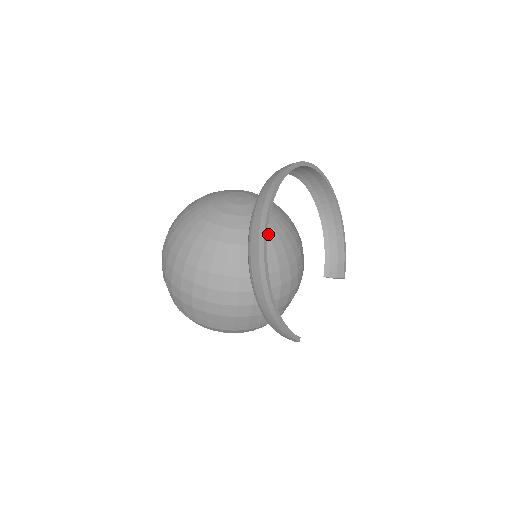
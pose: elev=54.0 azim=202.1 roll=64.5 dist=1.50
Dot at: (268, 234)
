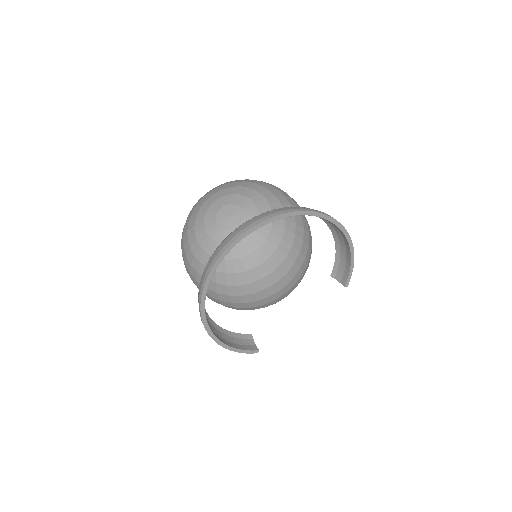
Dot at: (243, 265)
